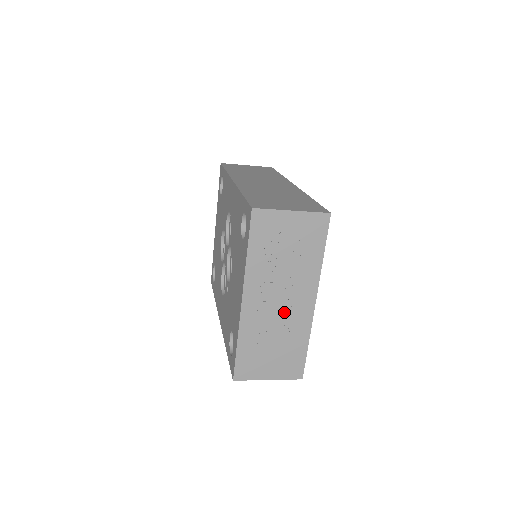
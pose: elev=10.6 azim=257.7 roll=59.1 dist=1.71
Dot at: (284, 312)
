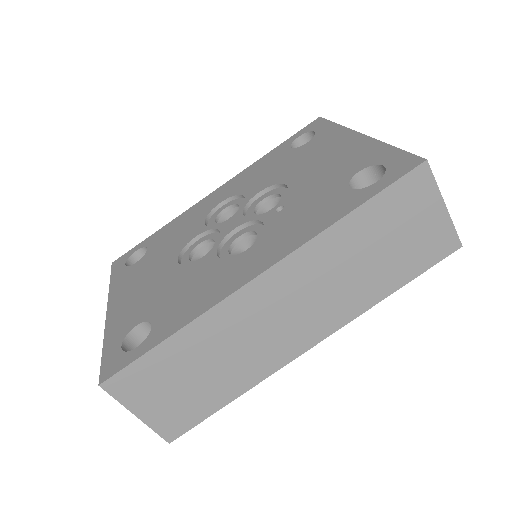
Dot at: occluded
